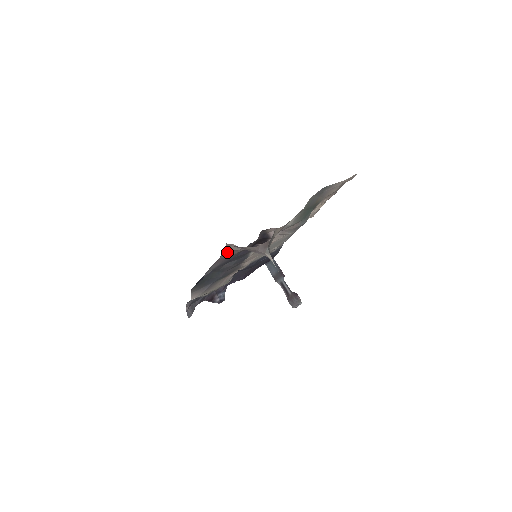
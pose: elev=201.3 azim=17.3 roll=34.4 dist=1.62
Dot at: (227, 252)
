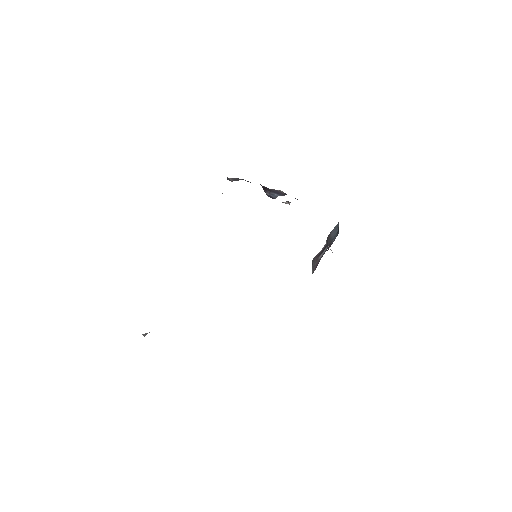
Dot at: occluded
